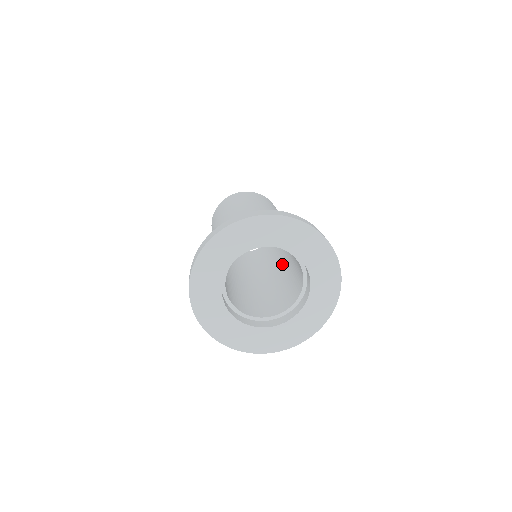
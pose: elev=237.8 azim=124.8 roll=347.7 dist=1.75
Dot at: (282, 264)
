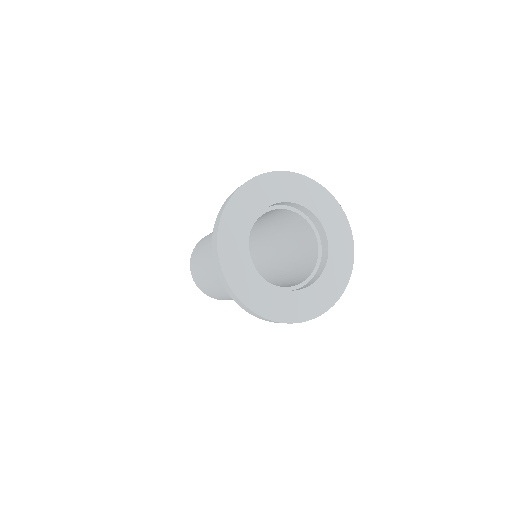
Dot at: occluded
